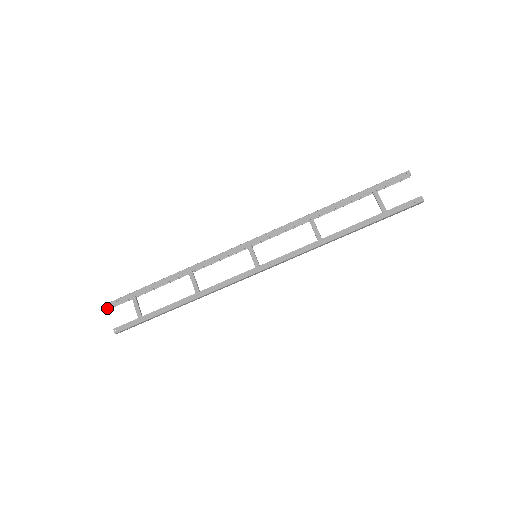
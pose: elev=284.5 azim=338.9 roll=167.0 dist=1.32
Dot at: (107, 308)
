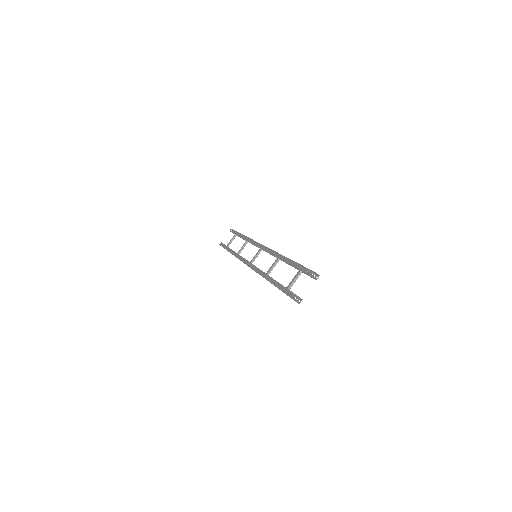
Dot at: occluded
